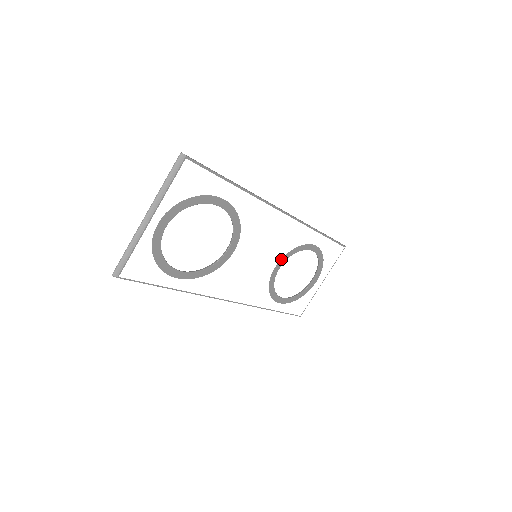
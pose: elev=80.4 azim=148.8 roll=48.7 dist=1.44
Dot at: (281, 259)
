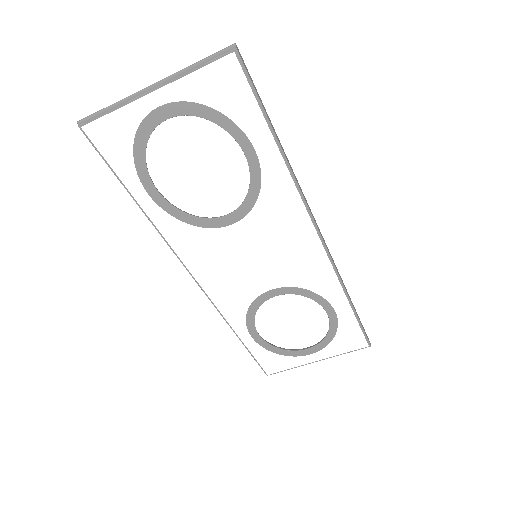
Dot at: (283, 287)
